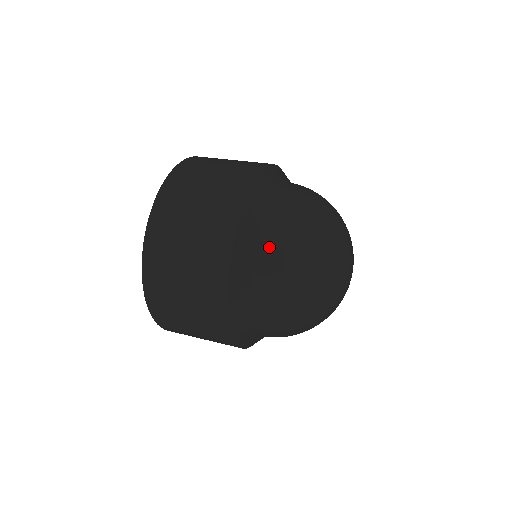
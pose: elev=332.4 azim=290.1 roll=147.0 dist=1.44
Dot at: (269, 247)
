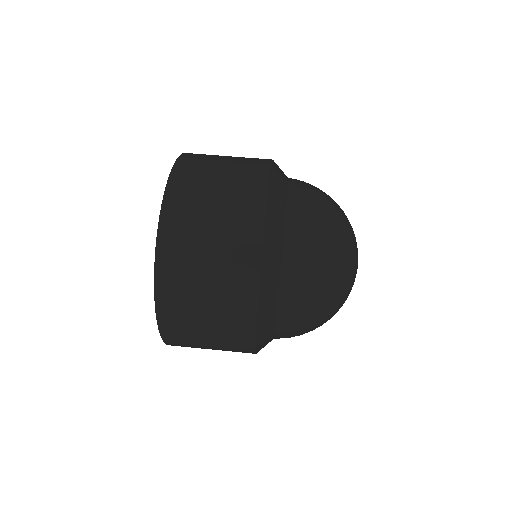
Dot at: (295, 242)
